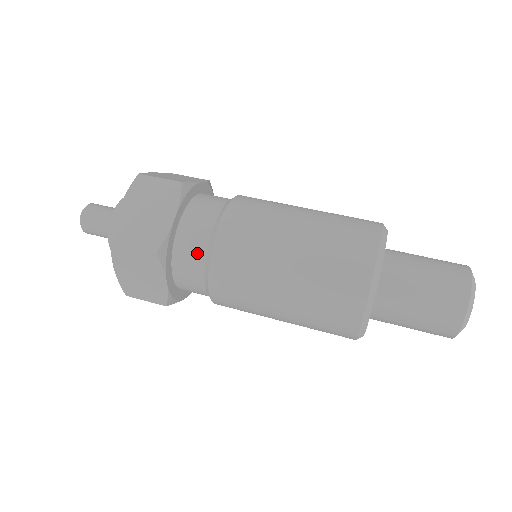
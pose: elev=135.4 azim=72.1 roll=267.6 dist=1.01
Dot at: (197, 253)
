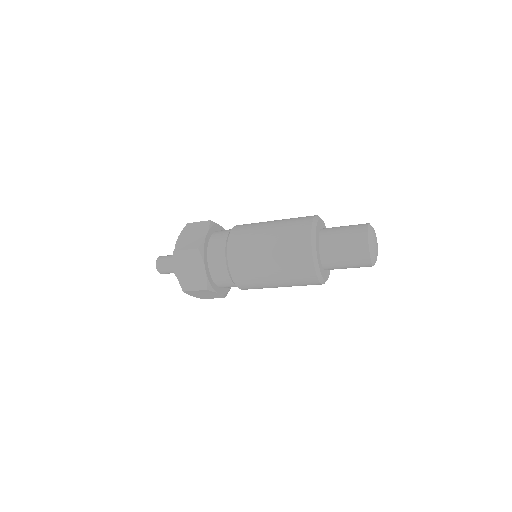
Dot at: (220, 249)
